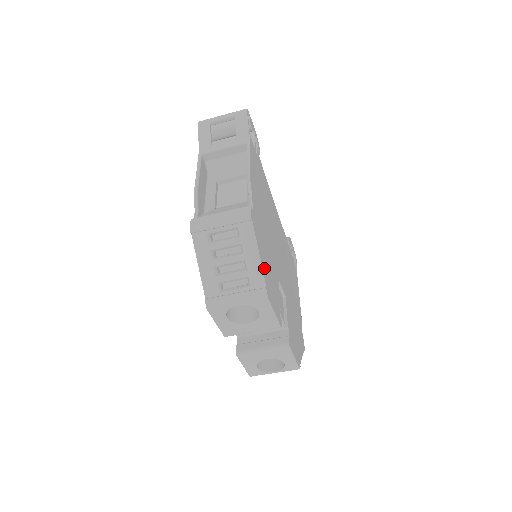
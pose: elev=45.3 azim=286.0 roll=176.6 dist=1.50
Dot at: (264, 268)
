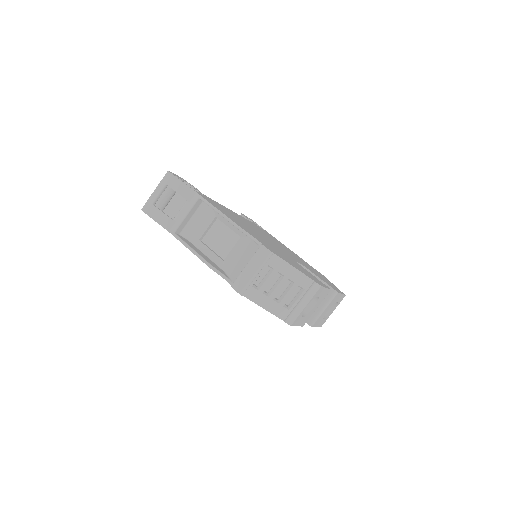
Dot at: (301, 271)
